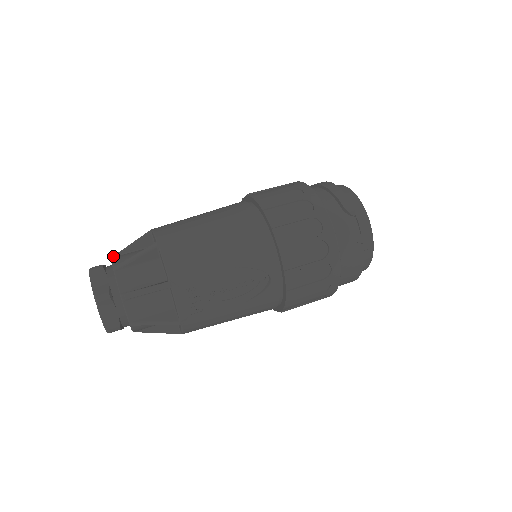
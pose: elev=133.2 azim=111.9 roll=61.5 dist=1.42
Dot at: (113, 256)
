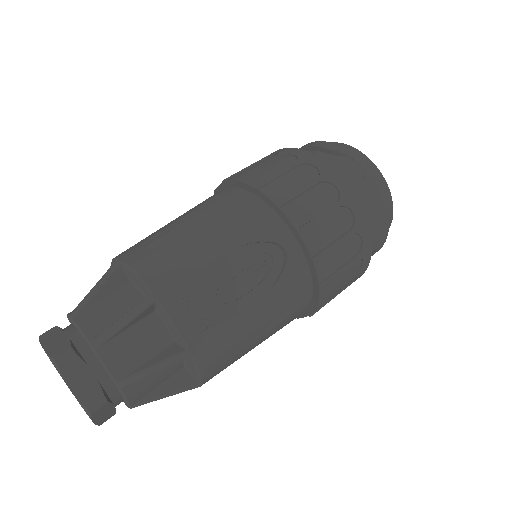
Dot at: occluded
